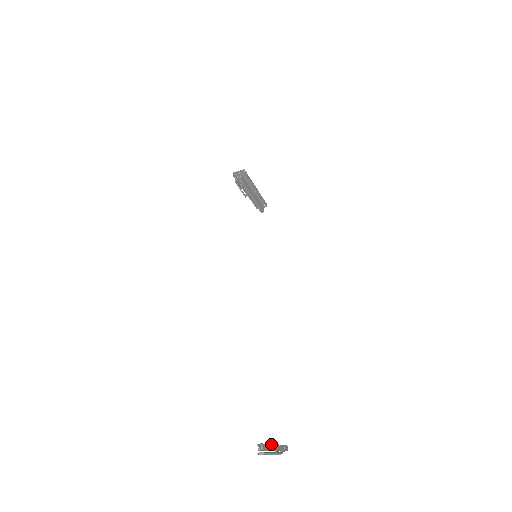
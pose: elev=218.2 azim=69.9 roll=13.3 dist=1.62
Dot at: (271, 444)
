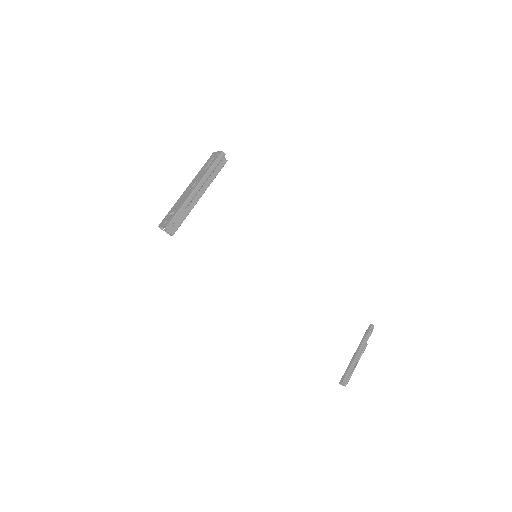
Dot at: (352, 363)
